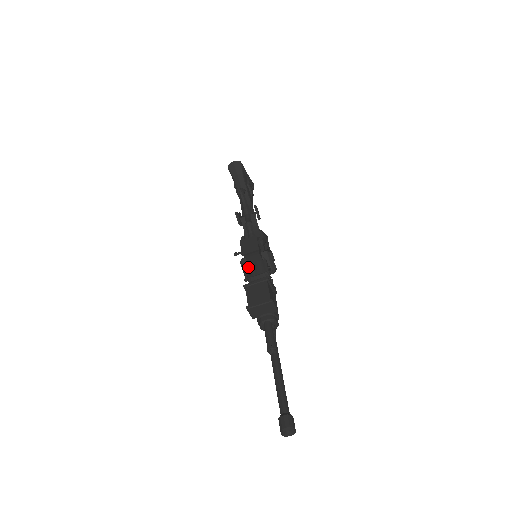
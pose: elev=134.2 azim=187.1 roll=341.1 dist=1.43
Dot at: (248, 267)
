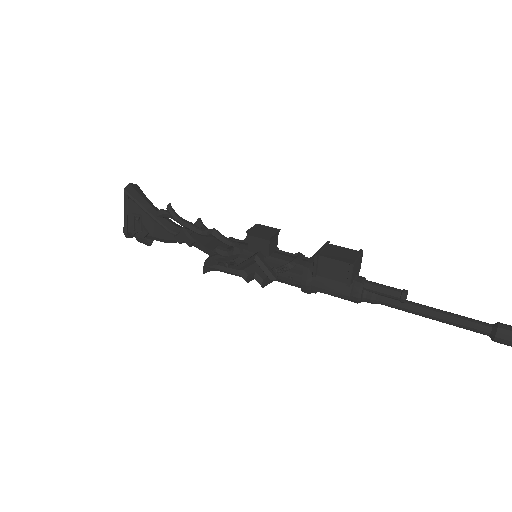
Dot at: (271, 259)
